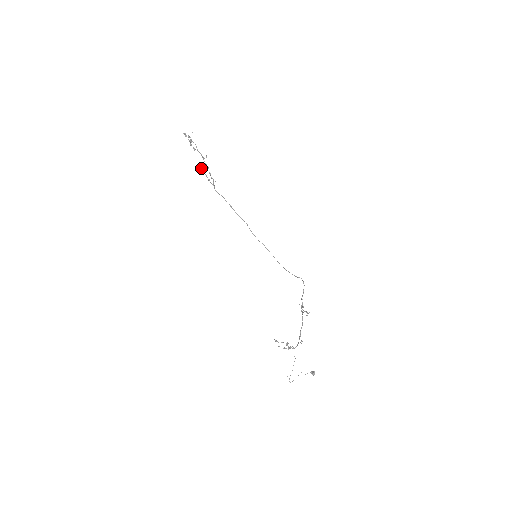
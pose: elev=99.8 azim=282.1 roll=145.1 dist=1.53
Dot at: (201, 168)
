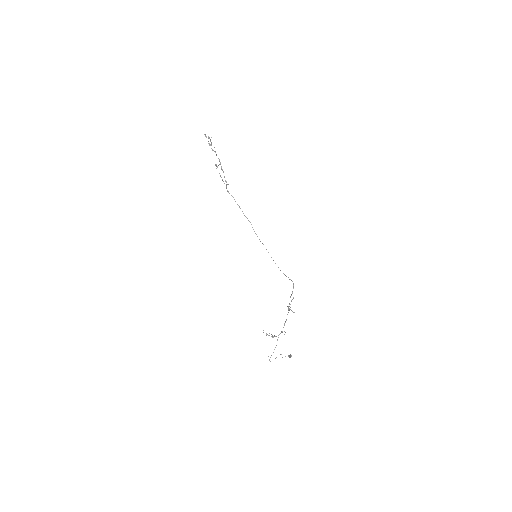
Dot at: occluded
